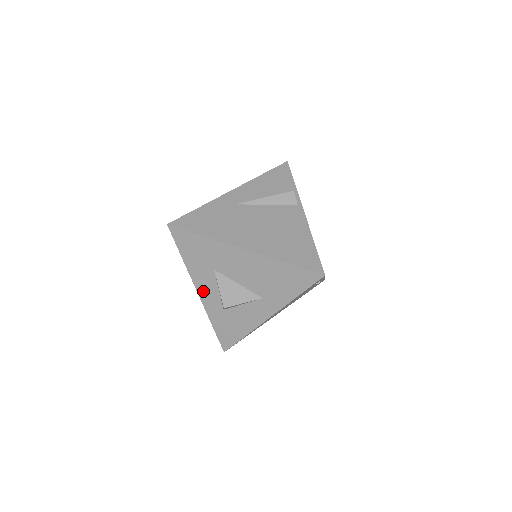
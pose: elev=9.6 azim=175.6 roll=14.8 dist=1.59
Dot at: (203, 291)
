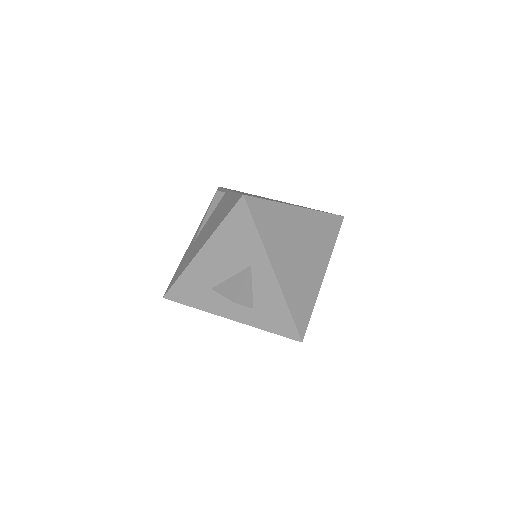
Dot at: (229, 313)
